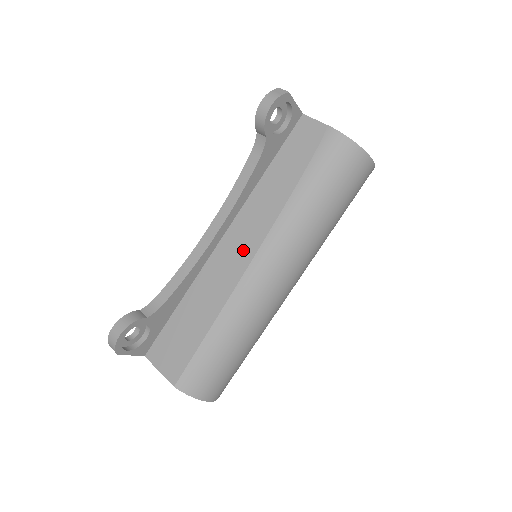
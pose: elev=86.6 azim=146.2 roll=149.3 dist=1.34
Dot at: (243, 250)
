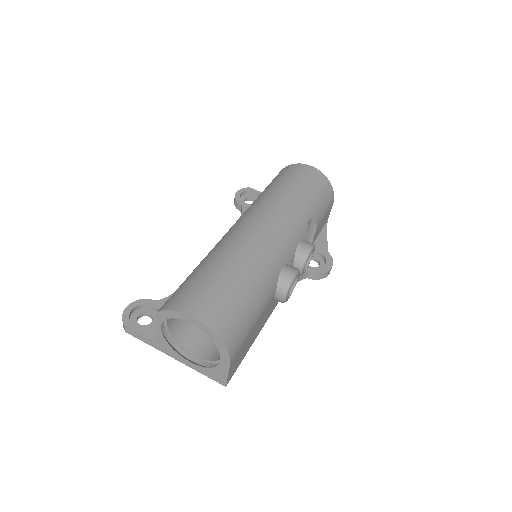
Dot at: occluded
